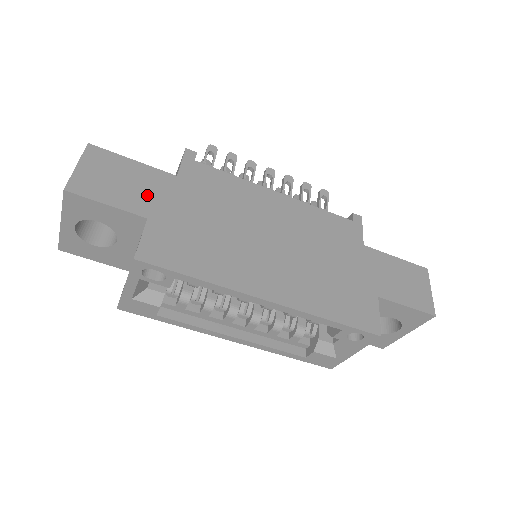
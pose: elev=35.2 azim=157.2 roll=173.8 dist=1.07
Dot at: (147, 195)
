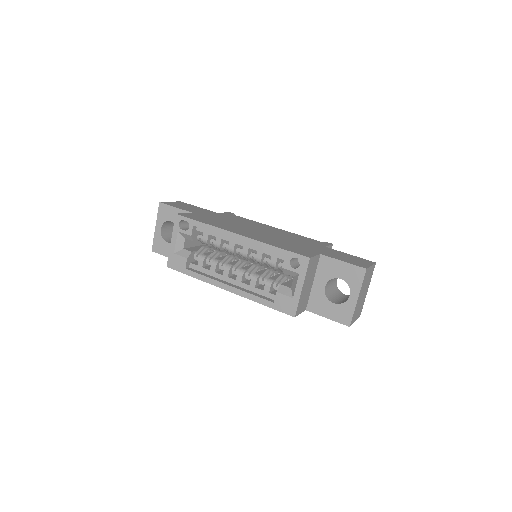
Dot at: (197, 211)
